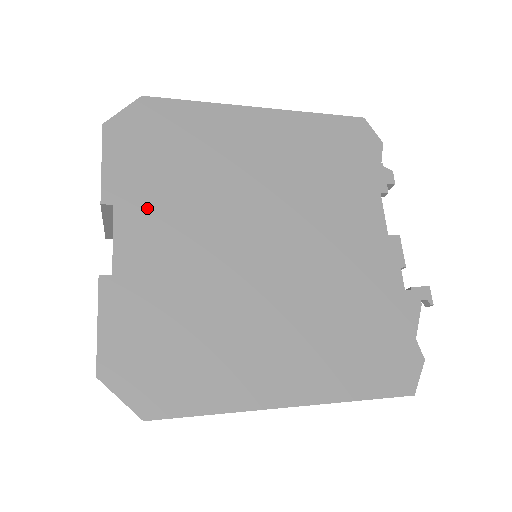
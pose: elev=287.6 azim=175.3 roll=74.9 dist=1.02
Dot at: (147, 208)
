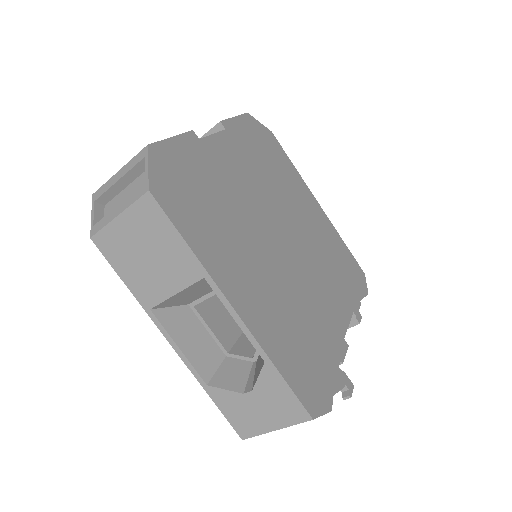
Dot at: (239, 151)
